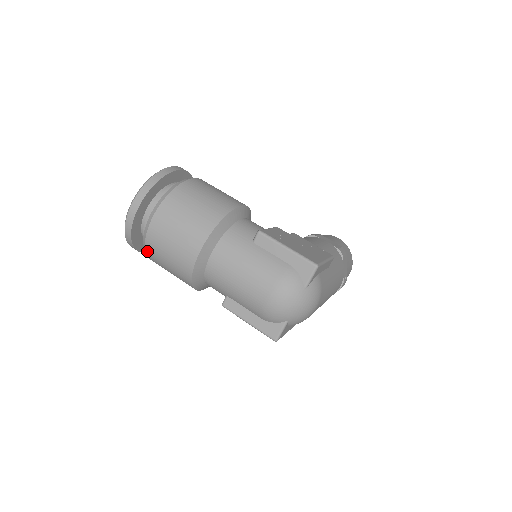
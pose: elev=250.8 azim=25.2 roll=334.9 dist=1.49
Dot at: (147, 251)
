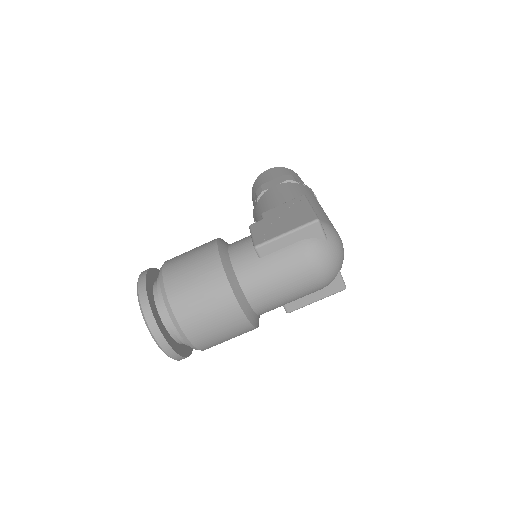
Dot at: (202, 349)
